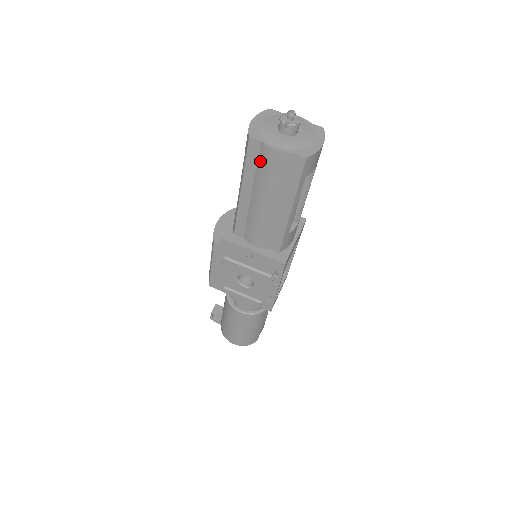
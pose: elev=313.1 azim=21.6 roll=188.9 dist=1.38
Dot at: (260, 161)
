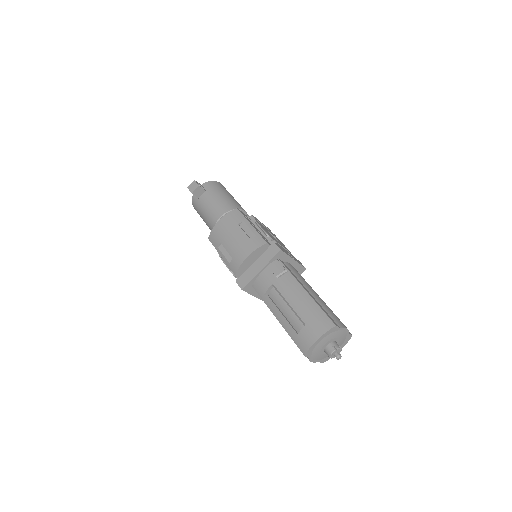
Dot at: occluded
